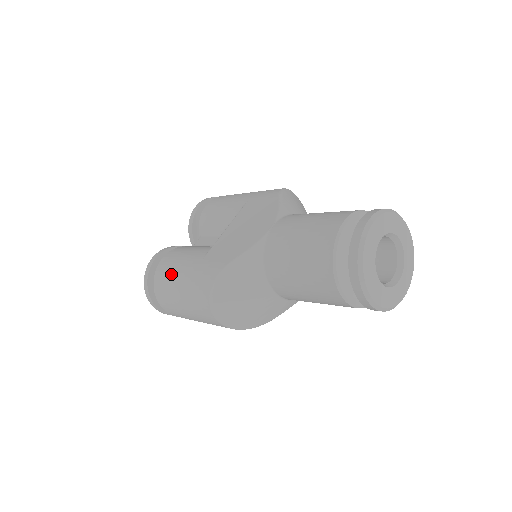
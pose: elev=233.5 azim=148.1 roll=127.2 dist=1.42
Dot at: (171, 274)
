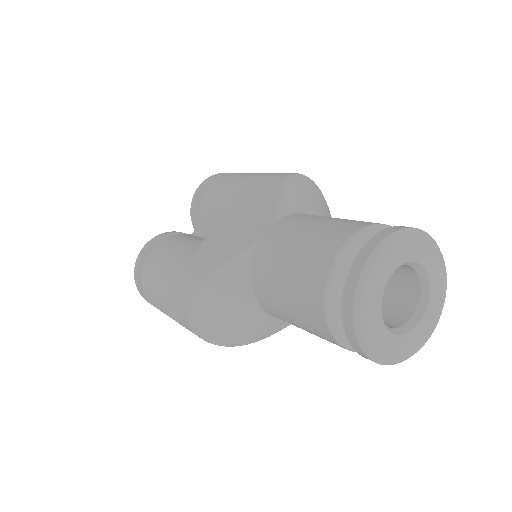
Dot at: (156, 271)
